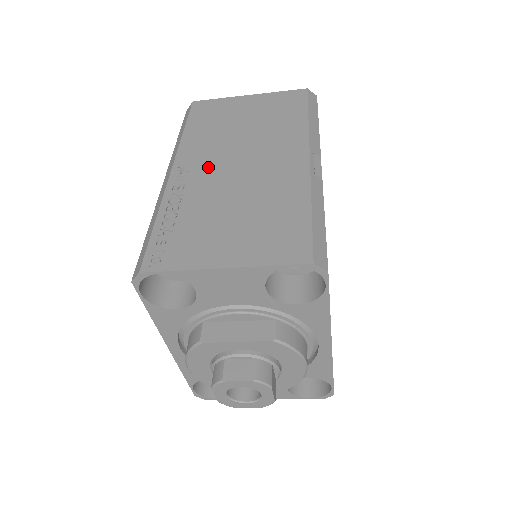
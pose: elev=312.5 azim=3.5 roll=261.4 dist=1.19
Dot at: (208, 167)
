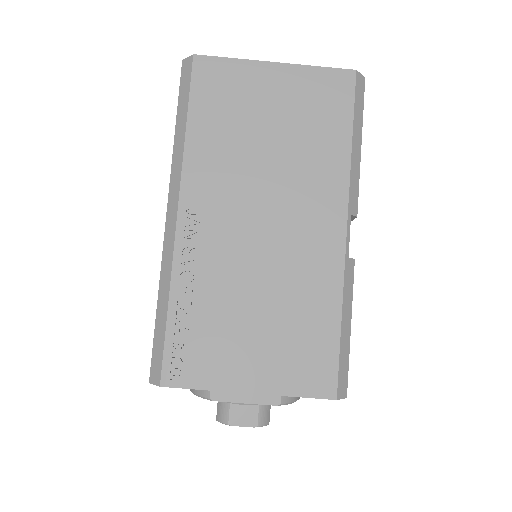
Dot at: (224, 221)
